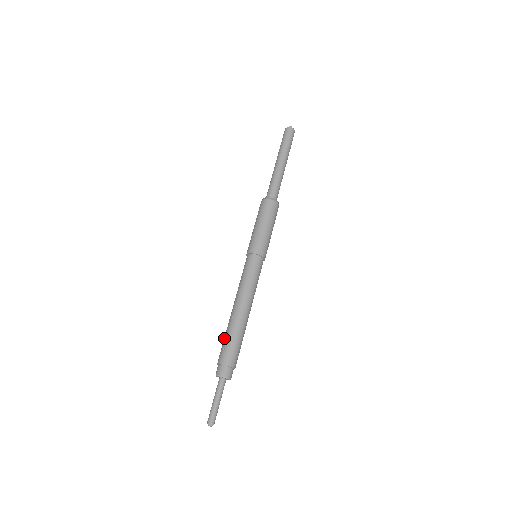
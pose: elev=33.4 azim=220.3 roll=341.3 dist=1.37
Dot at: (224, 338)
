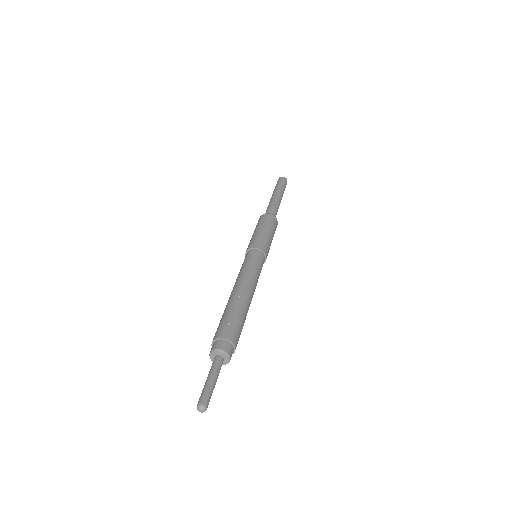
Dot at: (227, 314)
